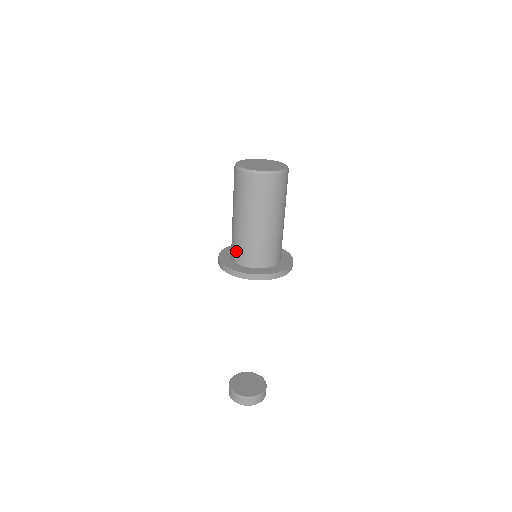
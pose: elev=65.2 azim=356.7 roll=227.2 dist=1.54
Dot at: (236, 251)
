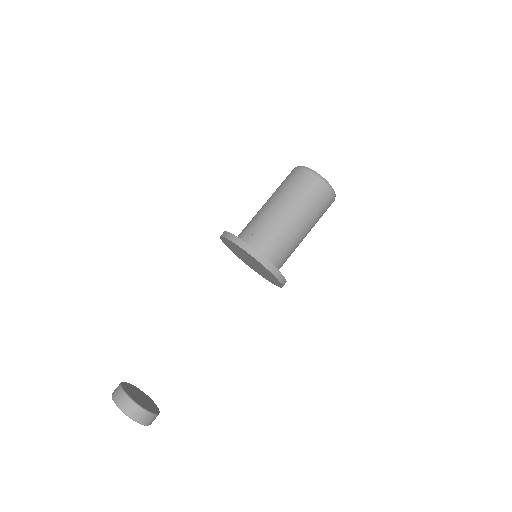
Dot at: (250, 231)
